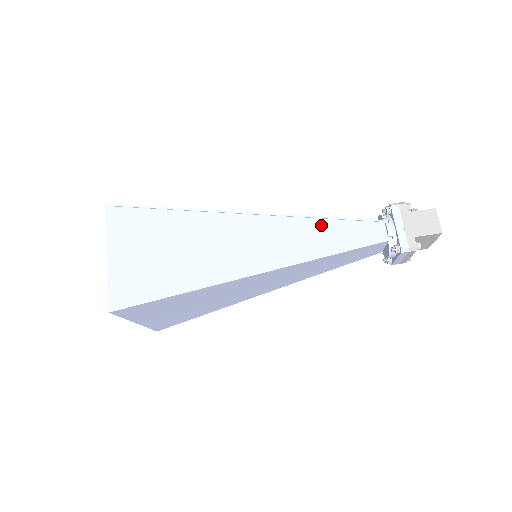
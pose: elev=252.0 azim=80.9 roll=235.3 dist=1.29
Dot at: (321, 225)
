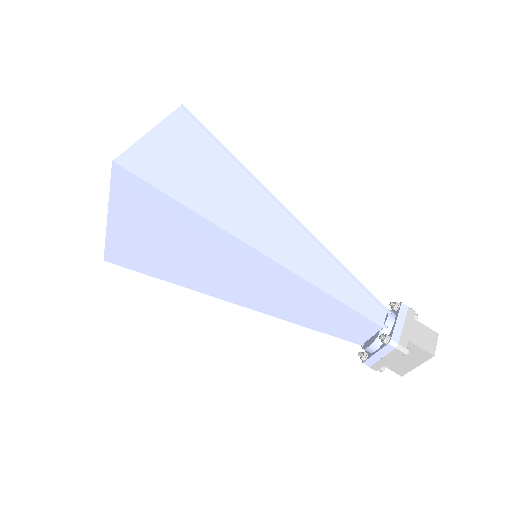
Dot at: (336, 268)
